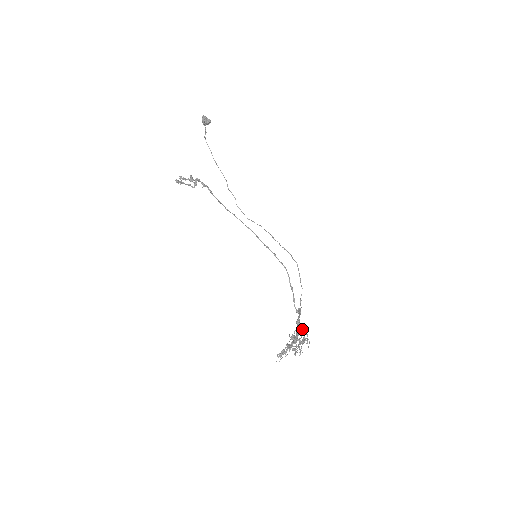
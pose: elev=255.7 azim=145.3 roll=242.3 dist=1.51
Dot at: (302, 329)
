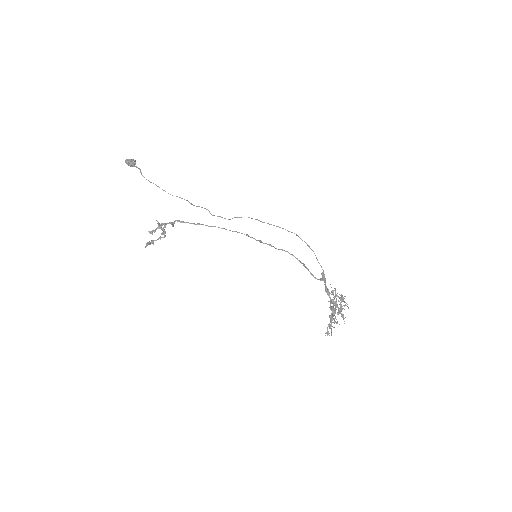
Dot at: occluded
